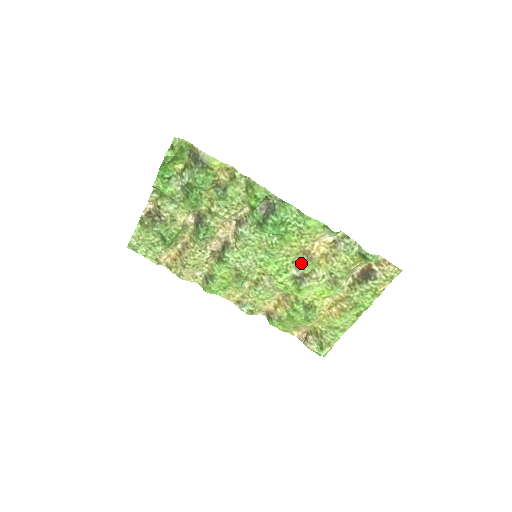
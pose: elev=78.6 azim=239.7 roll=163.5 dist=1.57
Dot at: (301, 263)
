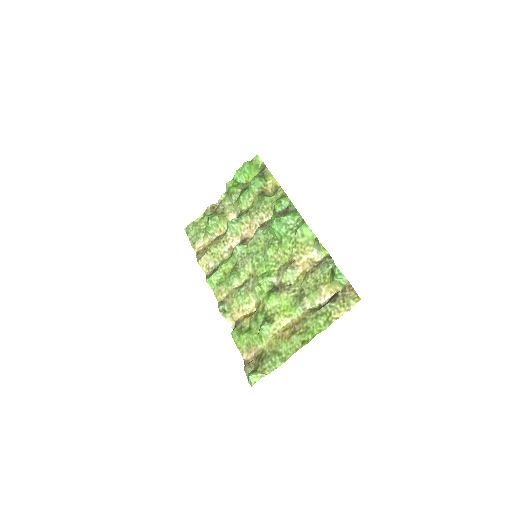
Dot at: (283, 270)
